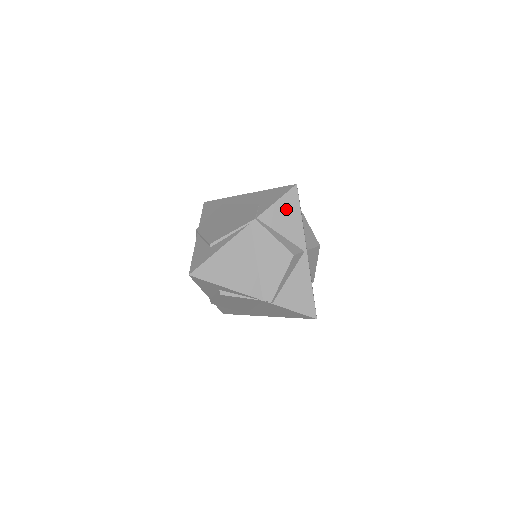
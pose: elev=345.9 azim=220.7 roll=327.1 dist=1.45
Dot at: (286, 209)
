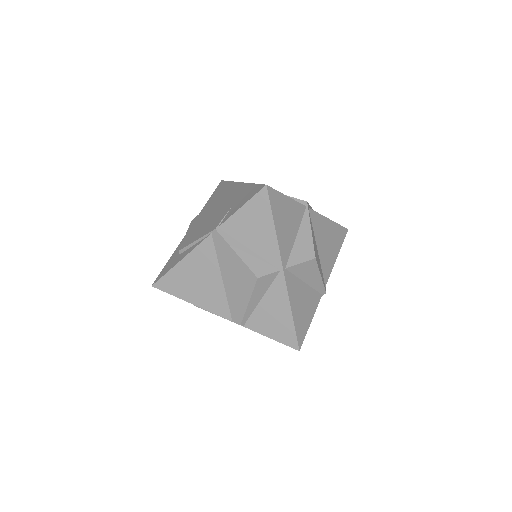
Dot at: (254, 217)
